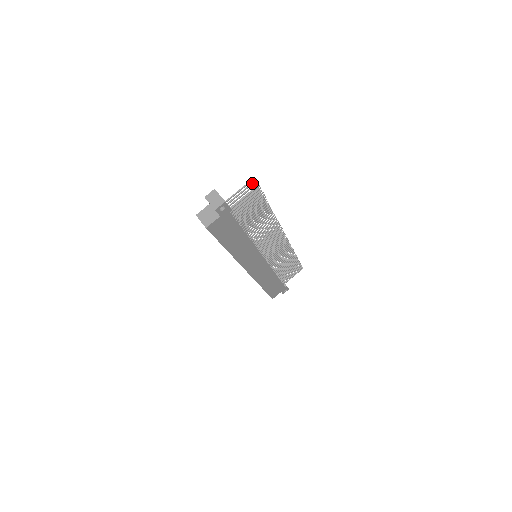
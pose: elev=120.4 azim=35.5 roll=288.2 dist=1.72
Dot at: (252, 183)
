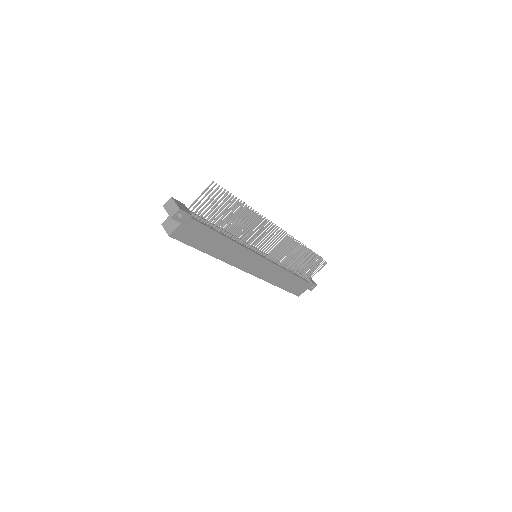
Dot at: (214, 185)
